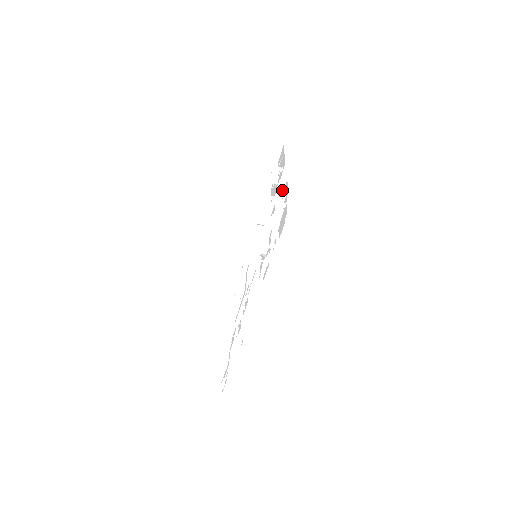
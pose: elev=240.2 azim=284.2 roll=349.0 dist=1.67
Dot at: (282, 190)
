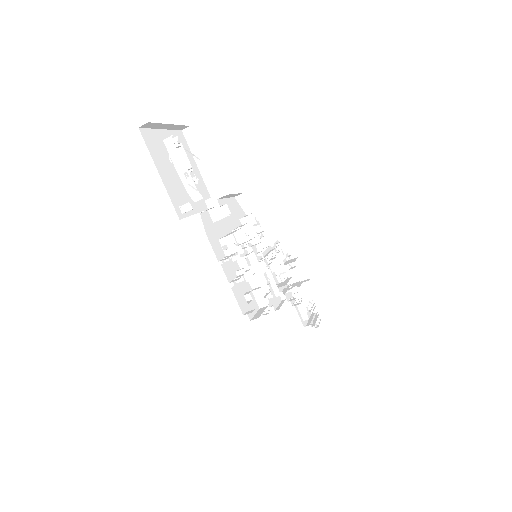
Dot at: (216, 209)
